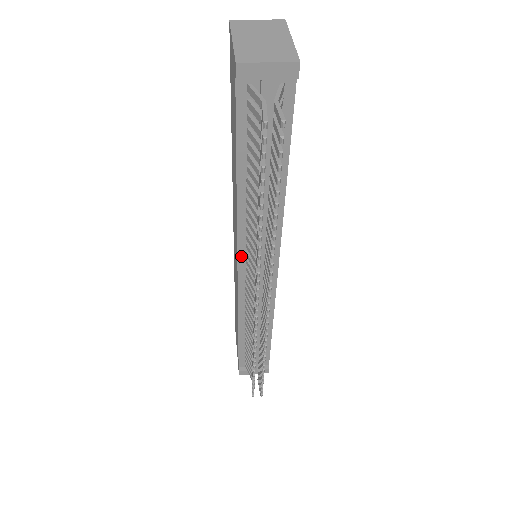
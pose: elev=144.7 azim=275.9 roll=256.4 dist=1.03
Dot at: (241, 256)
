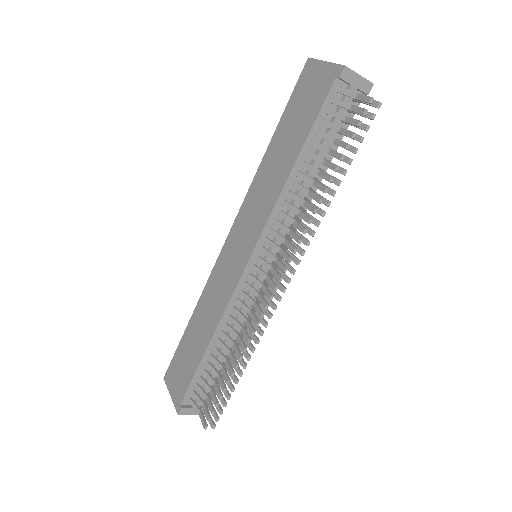
Dot at: (260, 242)
